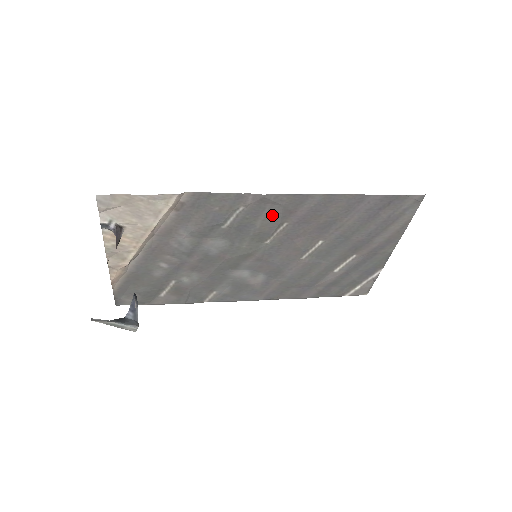
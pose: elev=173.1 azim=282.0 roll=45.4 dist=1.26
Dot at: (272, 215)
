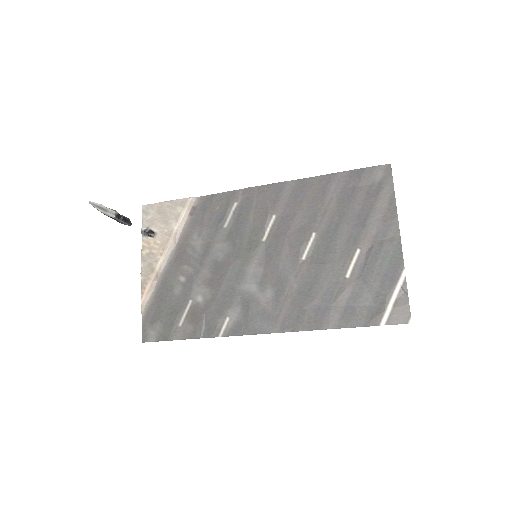
Dot at: (260, 207)
